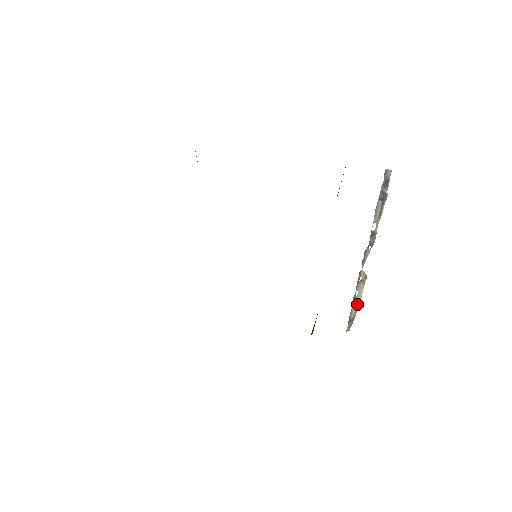
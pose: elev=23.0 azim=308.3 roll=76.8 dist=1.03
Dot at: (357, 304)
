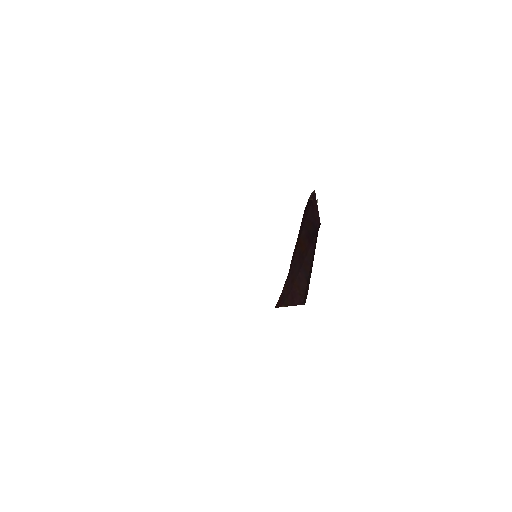
Dot at: occluded
